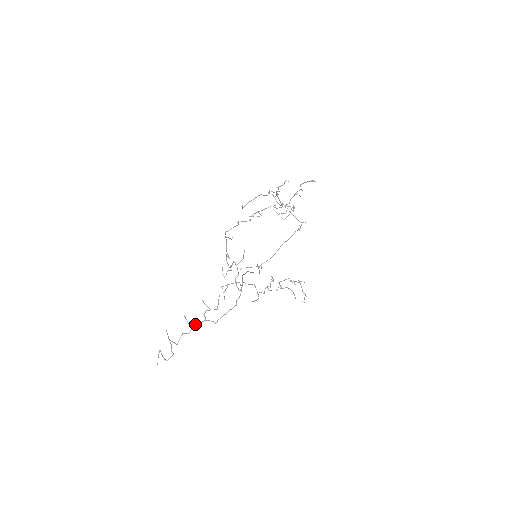
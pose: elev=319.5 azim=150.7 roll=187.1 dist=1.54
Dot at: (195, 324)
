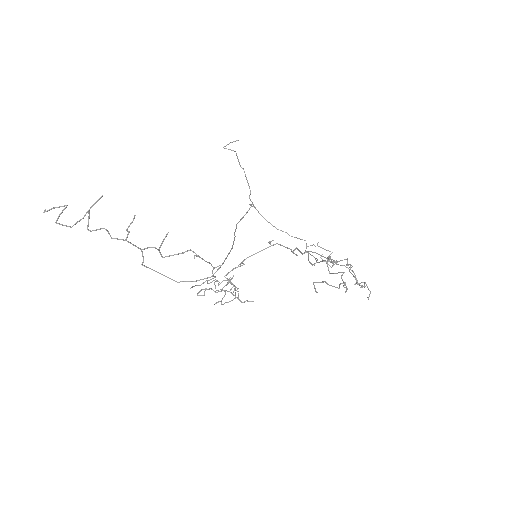
Dot at: occluded
